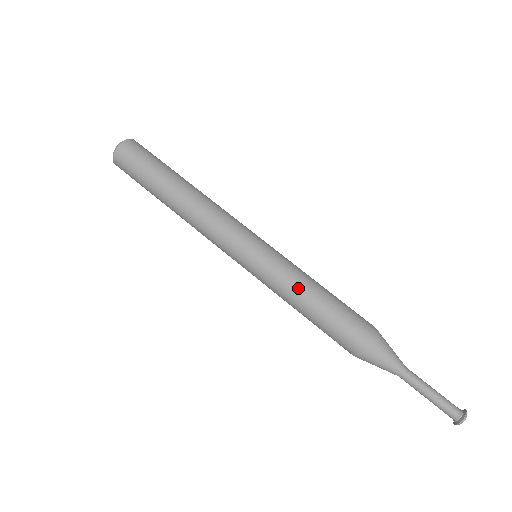
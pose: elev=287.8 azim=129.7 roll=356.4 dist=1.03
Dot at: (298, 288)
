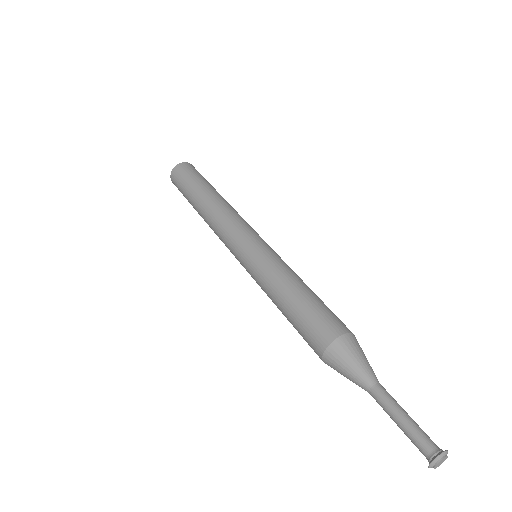
Dot at: (277, 282)
